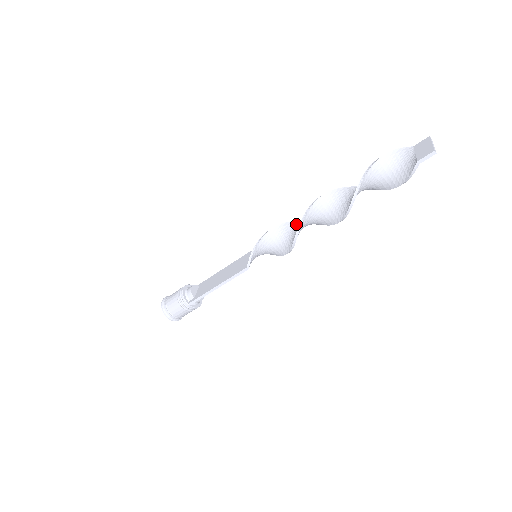
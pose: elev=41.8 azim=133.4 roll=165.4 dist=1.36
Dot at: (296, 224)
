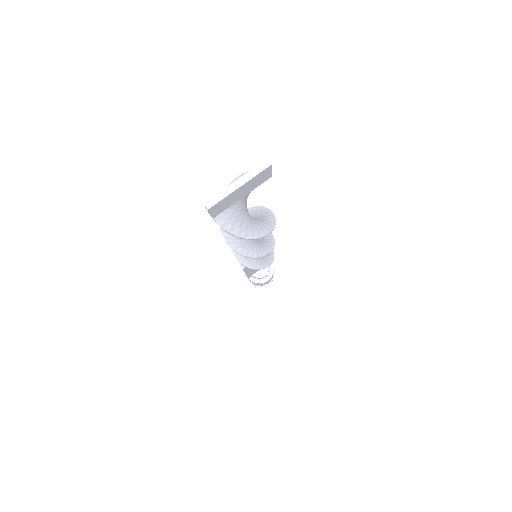
Dot at: occluded
